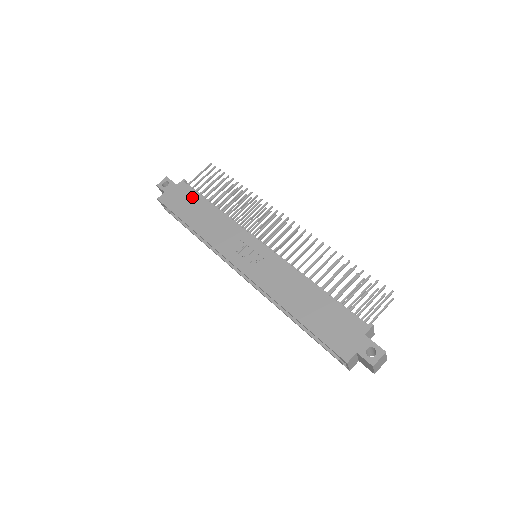
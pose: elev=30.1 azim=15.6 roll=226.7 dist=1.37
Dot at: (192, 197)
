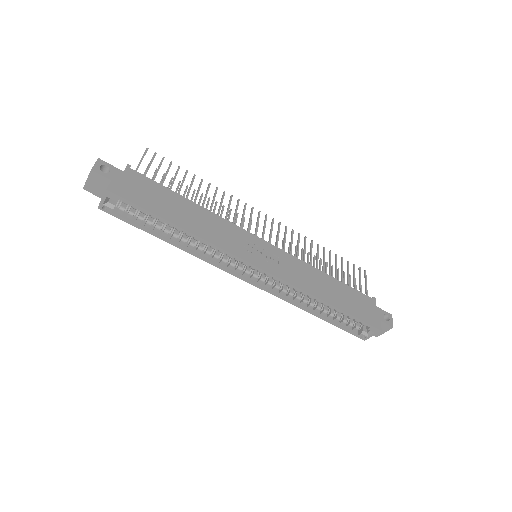
Dot at: (157, 189)
